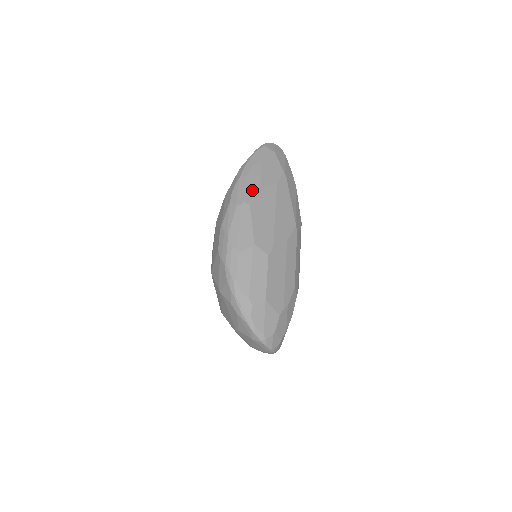
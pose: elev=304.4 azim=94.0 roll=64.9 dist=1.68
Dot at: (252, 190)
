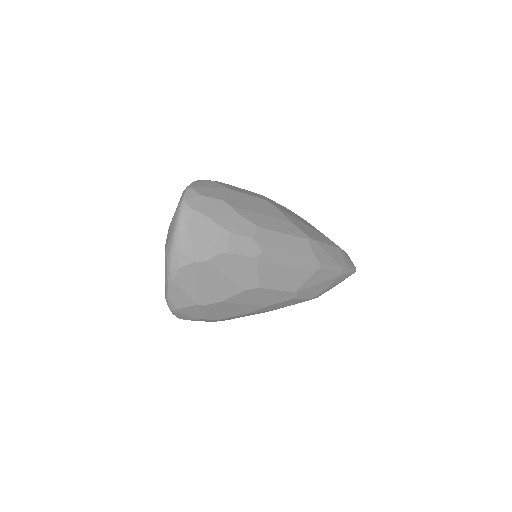
Dot at: occluded
